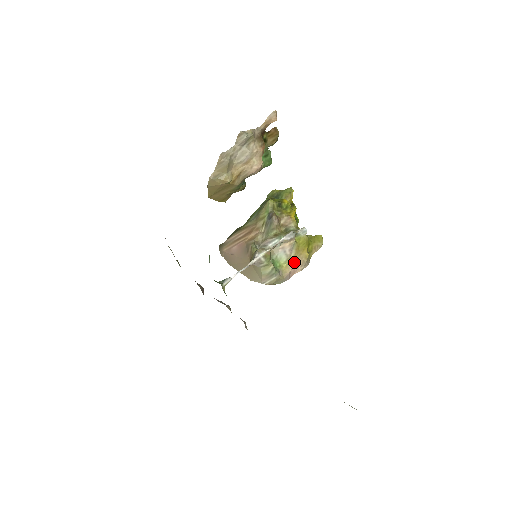
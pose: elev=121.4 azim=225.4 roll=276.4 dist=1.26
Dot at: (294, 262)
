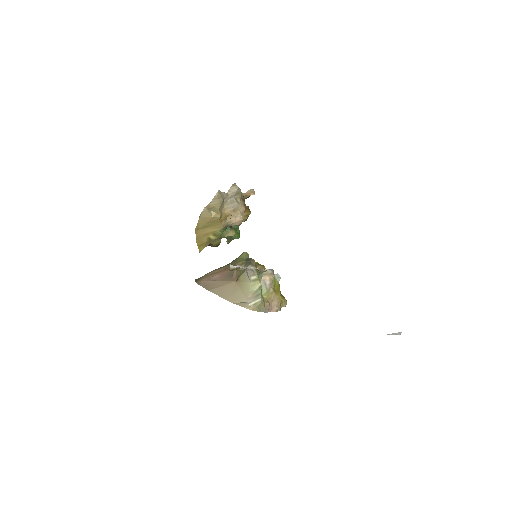
Dot at: (271, 298)
